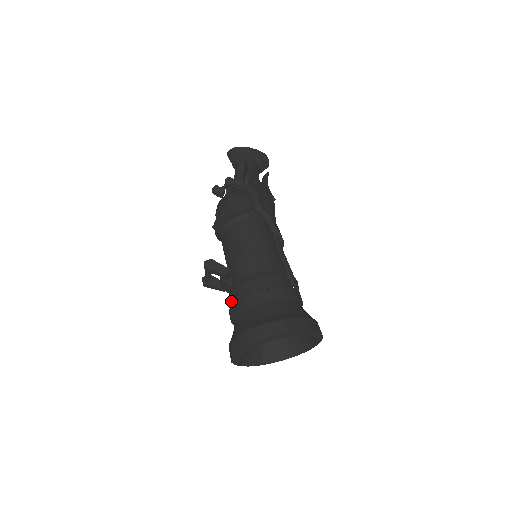
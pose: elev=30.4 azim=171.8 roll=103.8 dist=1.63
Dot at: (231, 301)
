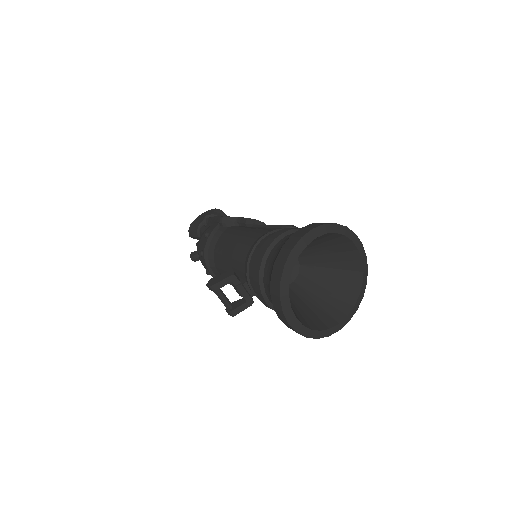
Dot at: occluded
